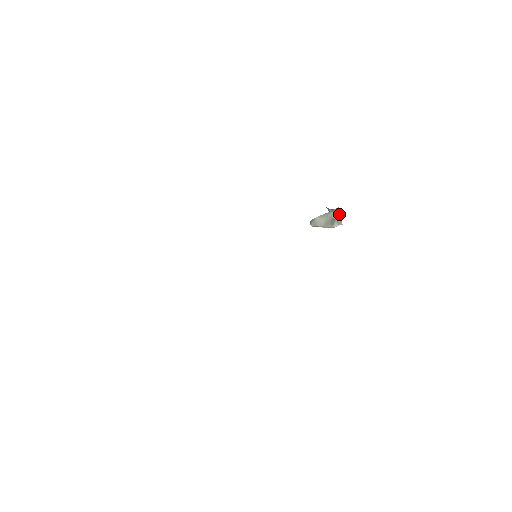
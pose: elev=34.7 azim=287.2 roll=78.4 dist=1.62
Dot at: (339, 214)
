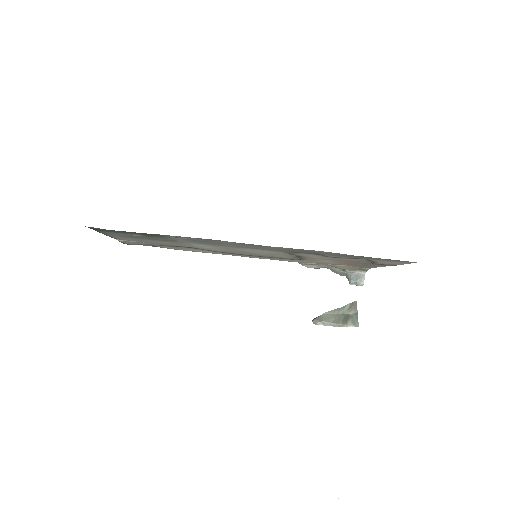
Dot at: (356, 311)
